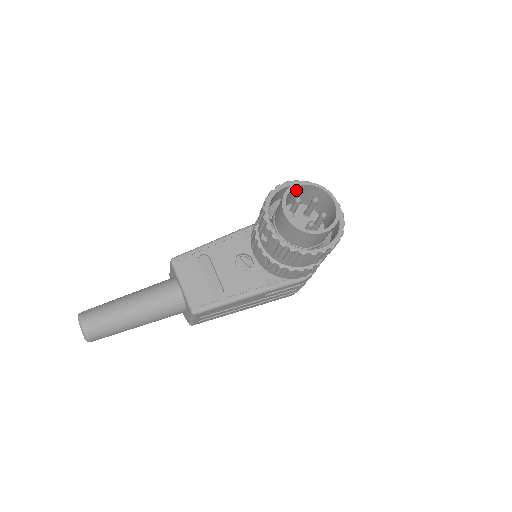
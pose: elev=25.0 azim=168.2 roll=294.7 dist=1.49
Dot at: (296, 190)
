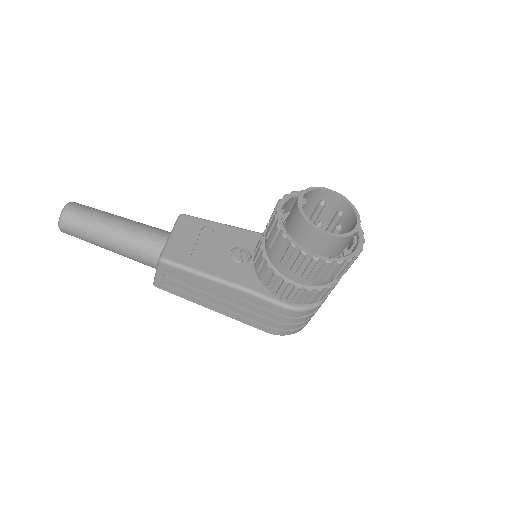
Dot at: (327, 198)
